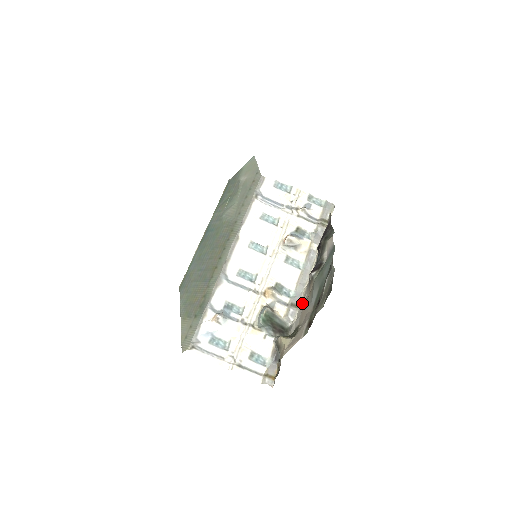
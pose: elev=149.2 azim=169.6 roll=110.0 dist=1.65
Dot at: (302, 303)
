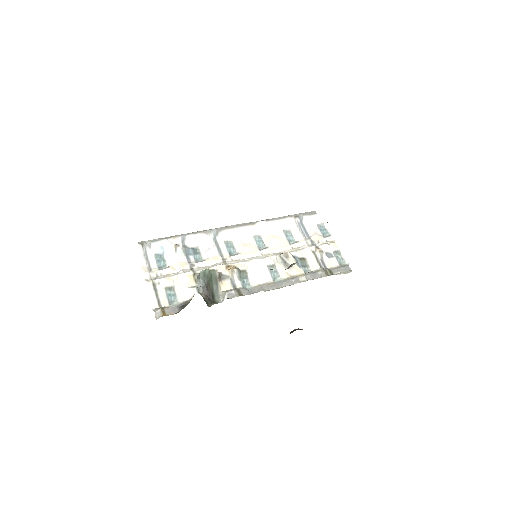
Dot at: occluded
